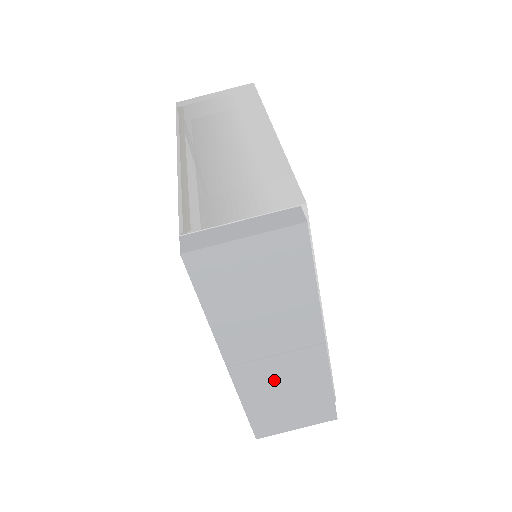
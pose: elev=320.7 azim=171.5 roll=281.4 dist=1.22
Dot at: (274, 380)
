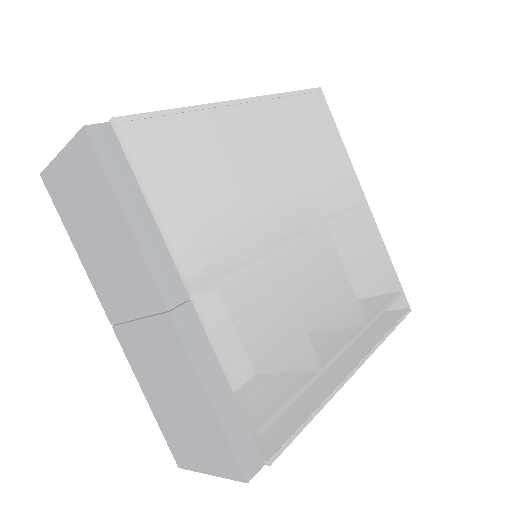
Dot at: (153, 363)
